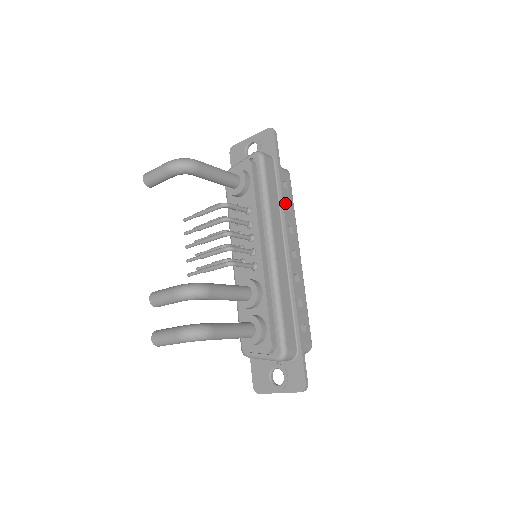
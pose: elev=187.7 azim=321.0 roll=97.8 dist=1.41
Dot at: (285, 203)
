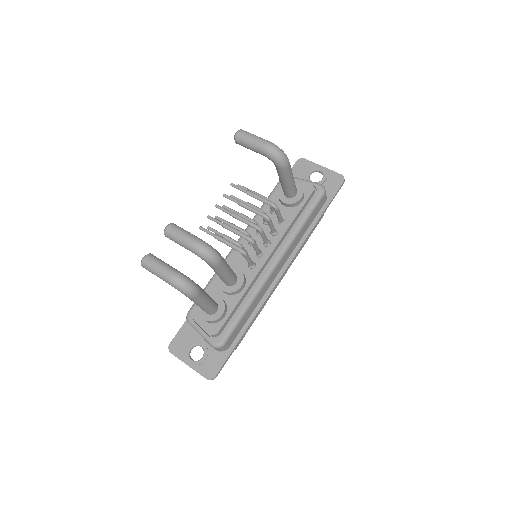
Dot at: occluded
